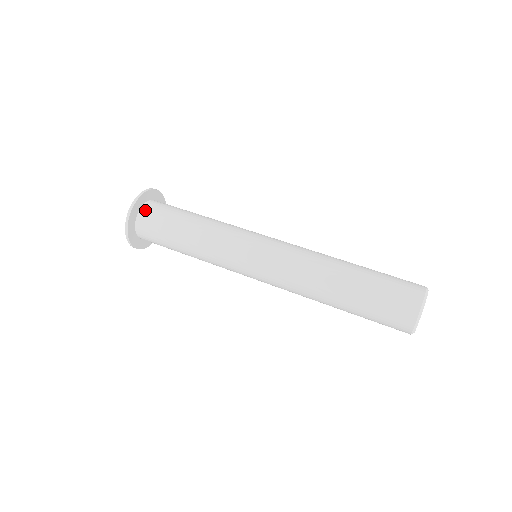
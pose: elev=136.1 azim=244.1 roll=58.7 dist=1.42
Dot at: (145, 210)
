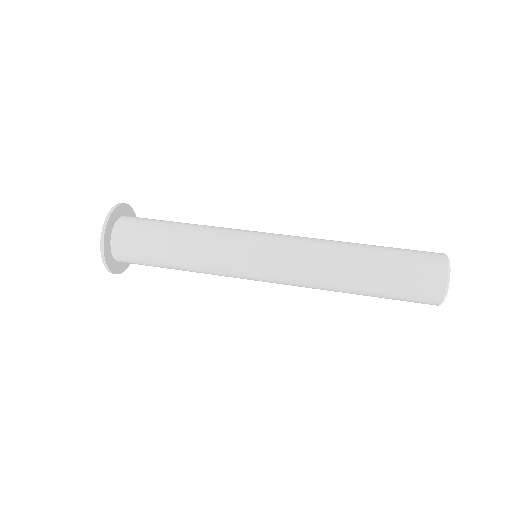
Dot at: (117, 241)
